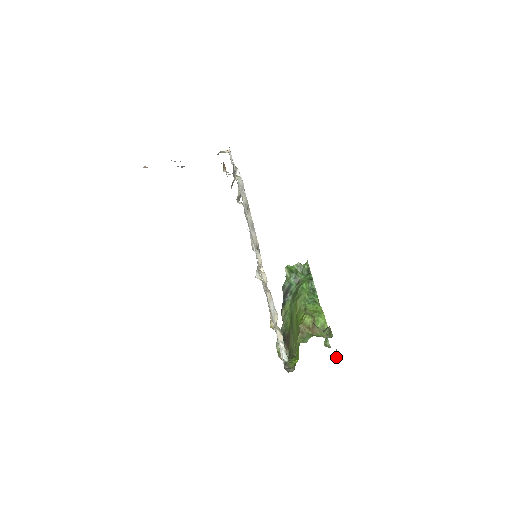
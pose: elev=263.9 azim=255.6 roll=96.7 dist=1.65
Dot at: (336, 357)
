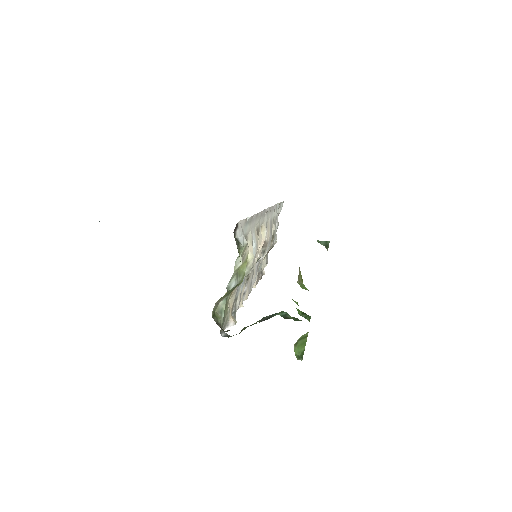
Dot at: (324, 243)
